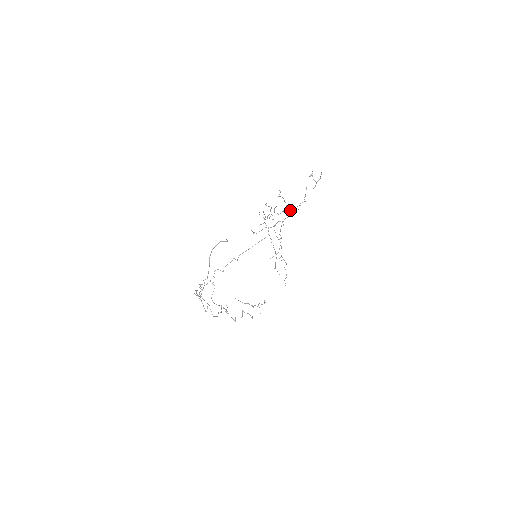
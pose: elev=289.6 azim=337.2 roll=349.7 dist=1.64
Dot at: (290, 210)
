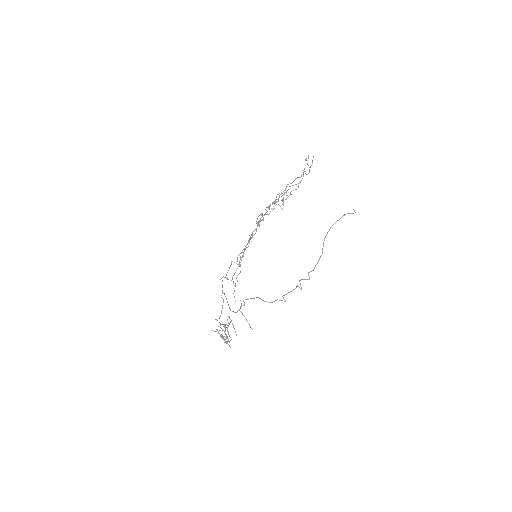
Dot at: occluded
